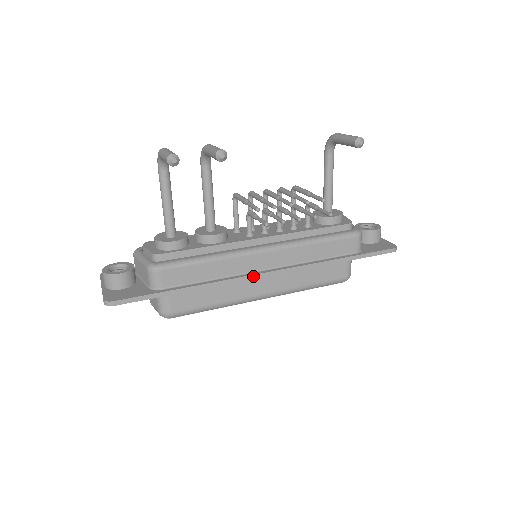
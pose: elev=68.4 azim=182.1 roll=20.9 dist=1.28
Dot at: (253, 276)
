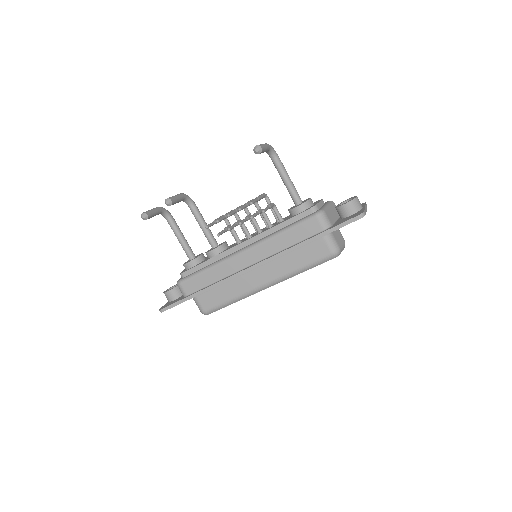
Dot at: (240, 273)
